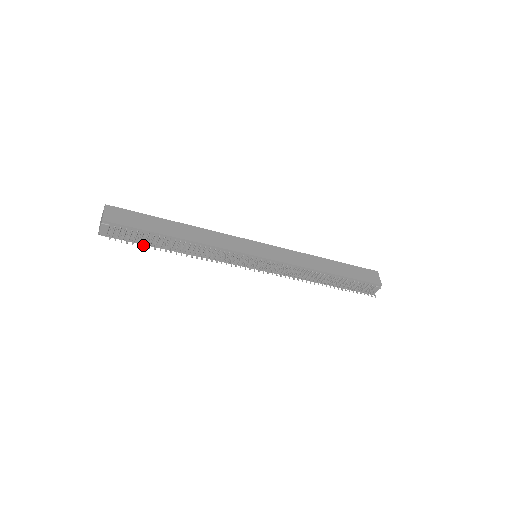
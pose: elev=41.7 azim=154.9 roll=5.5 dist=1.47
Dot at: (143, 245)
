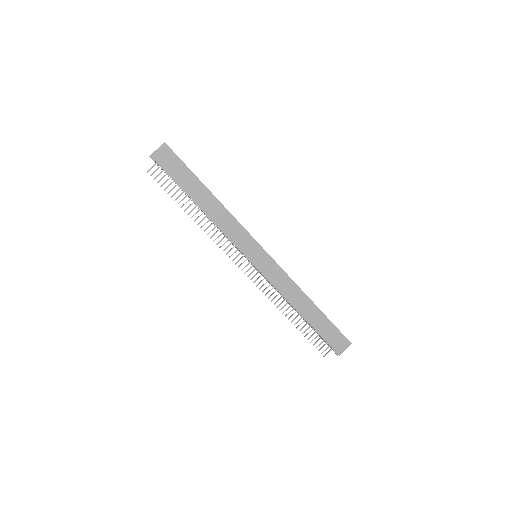
Dot at: (168, 192)
